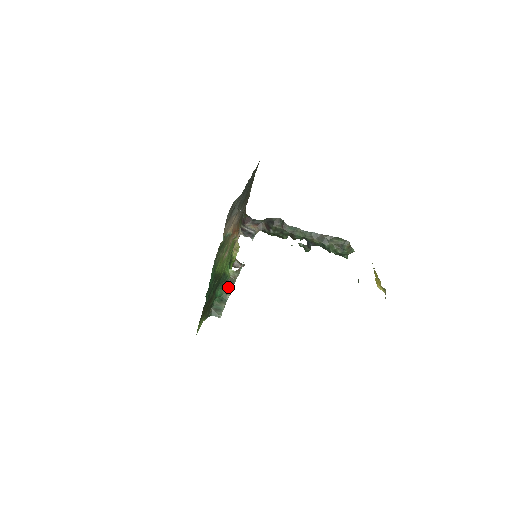
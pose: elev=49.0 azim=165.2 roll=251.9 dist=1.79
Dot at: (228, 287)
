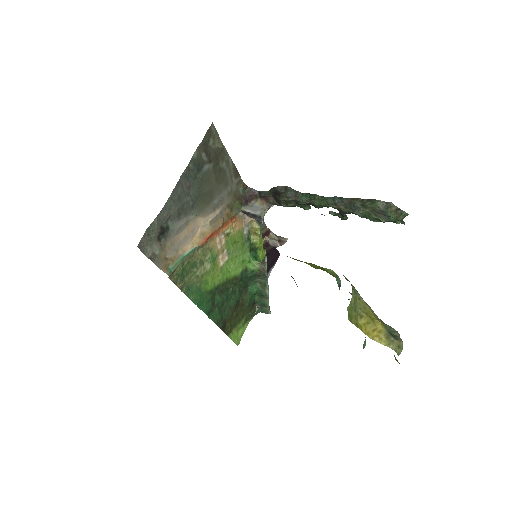
Dot at: (262, 281)
